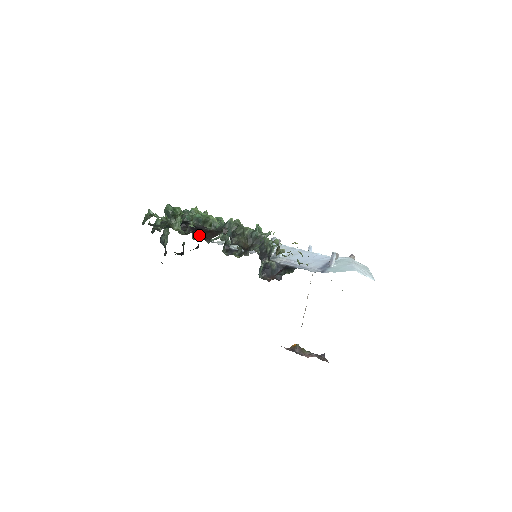
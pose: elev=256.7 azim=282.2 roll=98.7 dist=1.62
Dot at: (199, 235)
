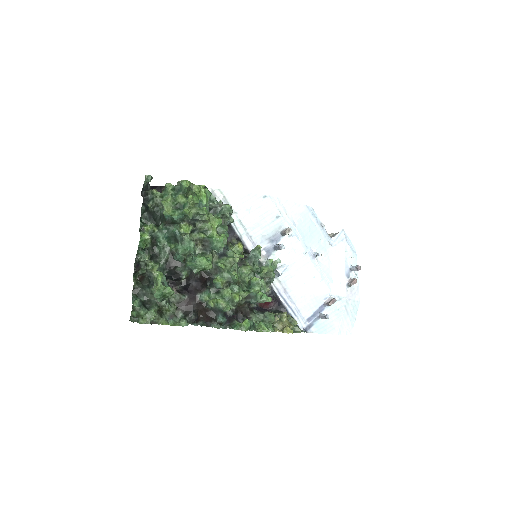
Dot at: (192, 324)
